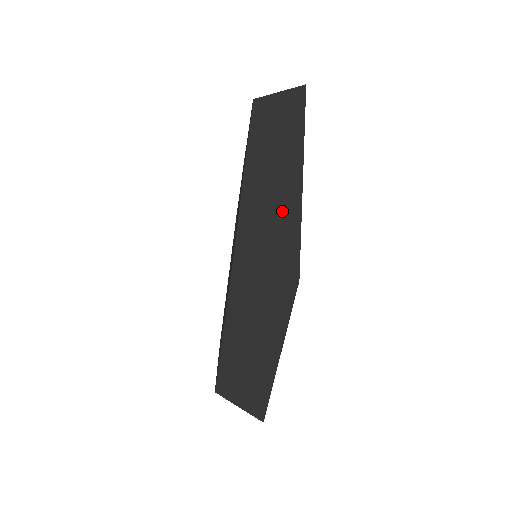
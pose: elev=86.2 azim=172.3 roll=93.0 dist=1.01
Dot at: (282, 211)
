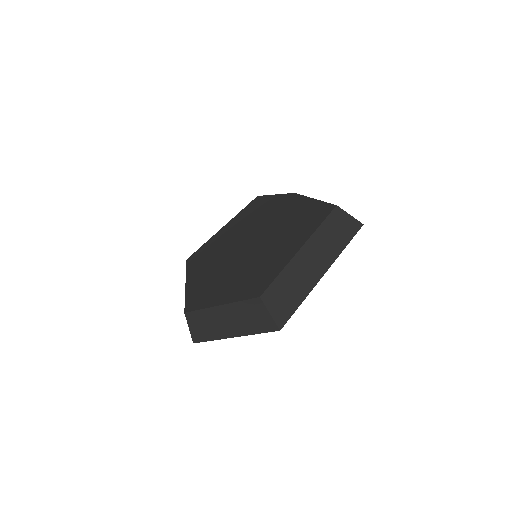
Dot at: (299, 289)
